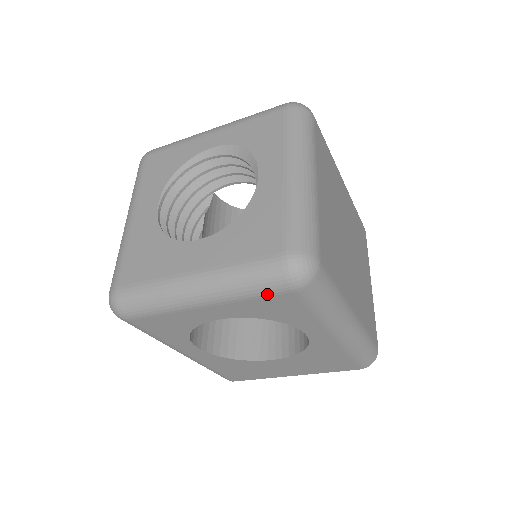
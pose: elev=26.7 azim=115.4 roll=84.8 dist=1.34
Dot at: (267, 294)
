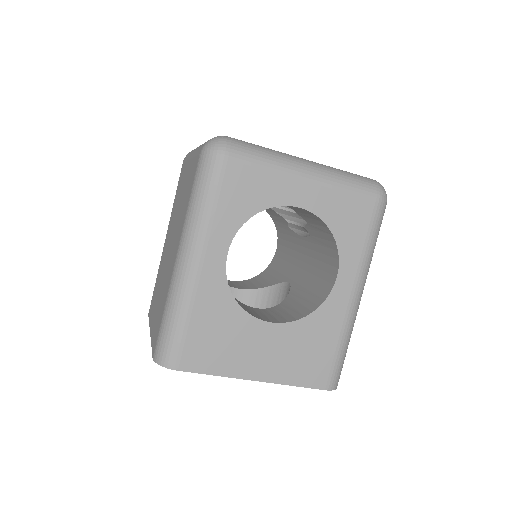
Dot at: (359, 192)
